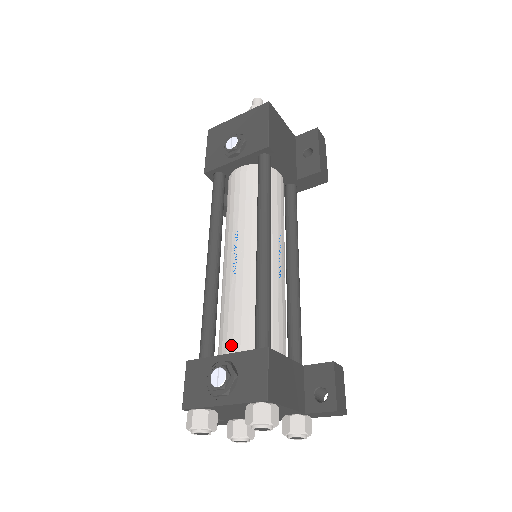
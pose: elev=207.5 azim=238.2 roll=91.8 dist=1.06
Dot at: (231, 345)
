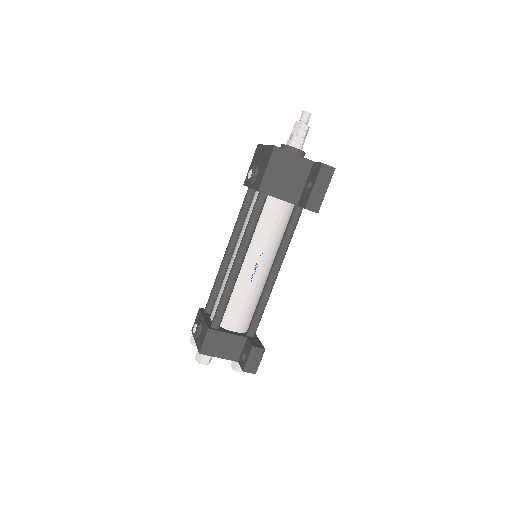
Dot at: (212, 312)
